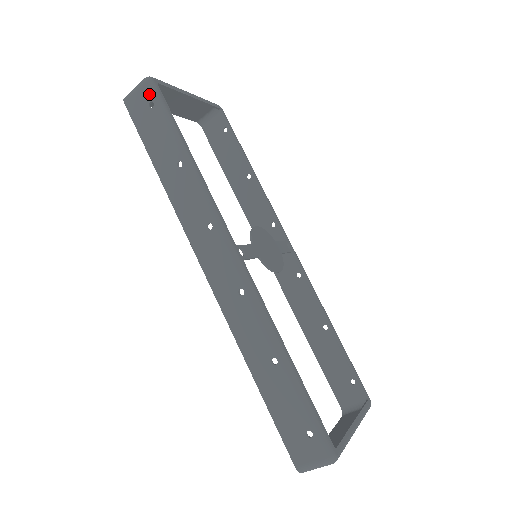
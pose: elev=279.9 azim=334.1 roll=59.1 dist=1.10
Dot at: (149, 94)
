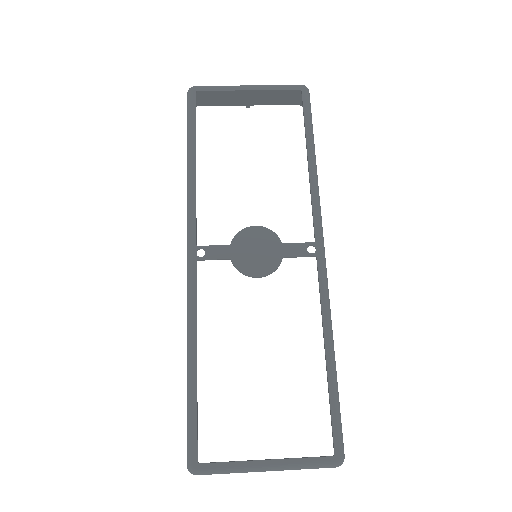
Dot at: (187, 104)
